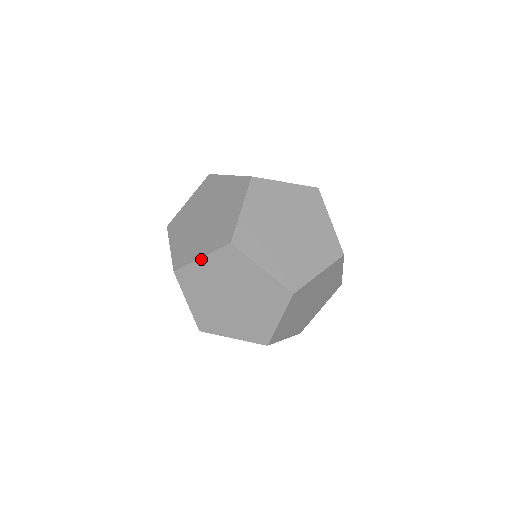
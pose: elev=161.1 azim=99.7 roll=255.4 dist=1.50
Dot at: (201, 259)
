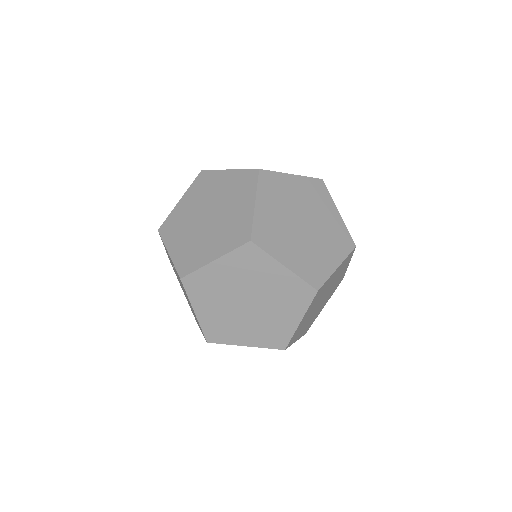
Dot at: (214, 262)
